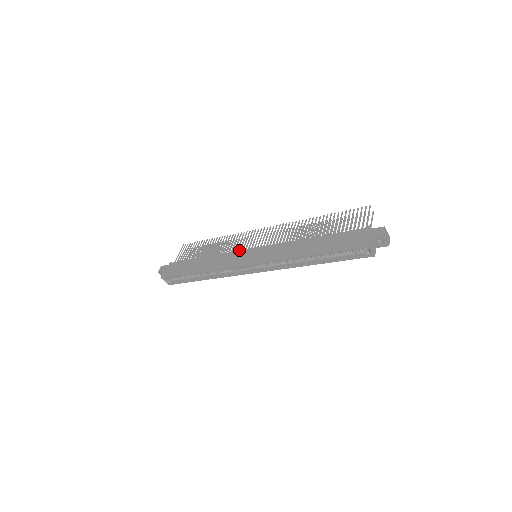
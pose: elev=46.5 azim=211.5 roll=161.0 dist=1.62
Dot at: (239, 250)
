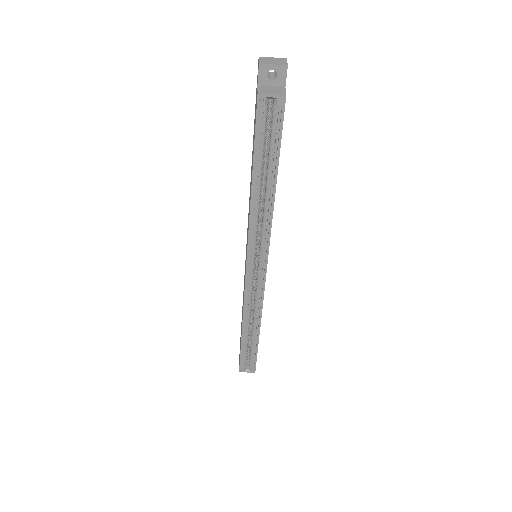
Dot at: occluded
